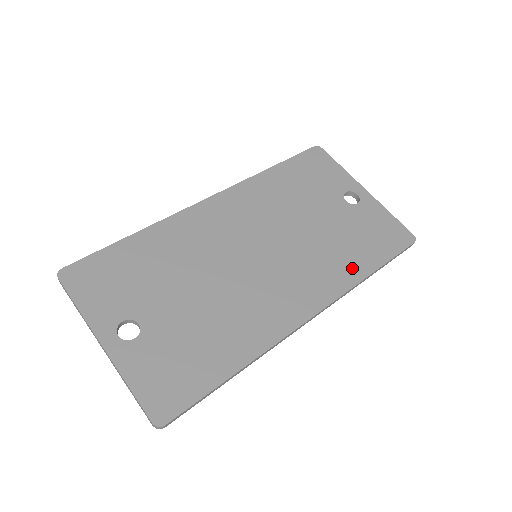
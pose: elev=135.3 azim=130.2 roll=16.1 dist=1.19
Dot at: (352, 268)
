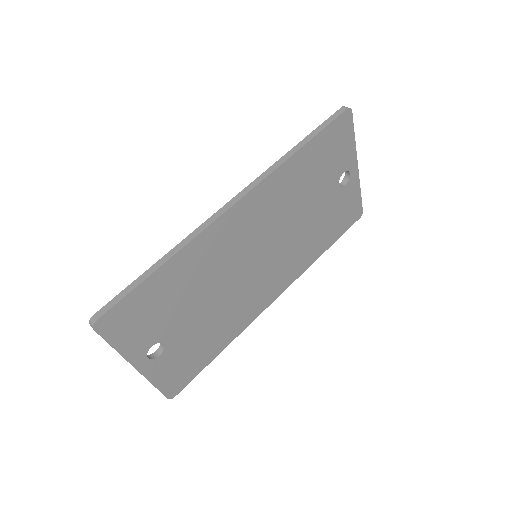
Dot at: (314, 253)
